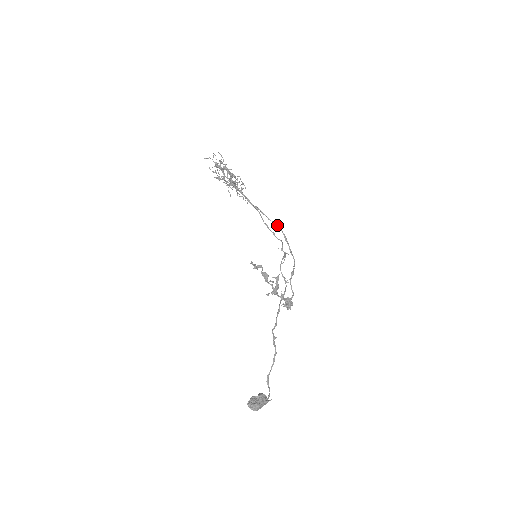
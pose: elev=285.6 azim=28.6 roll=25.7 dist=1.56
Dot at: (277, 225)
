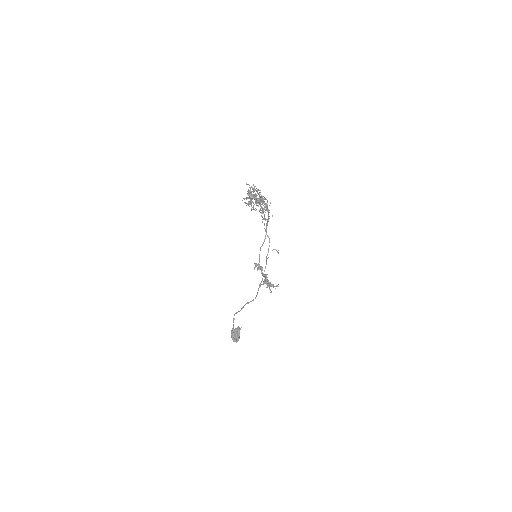
Dot at: (268, 210)
